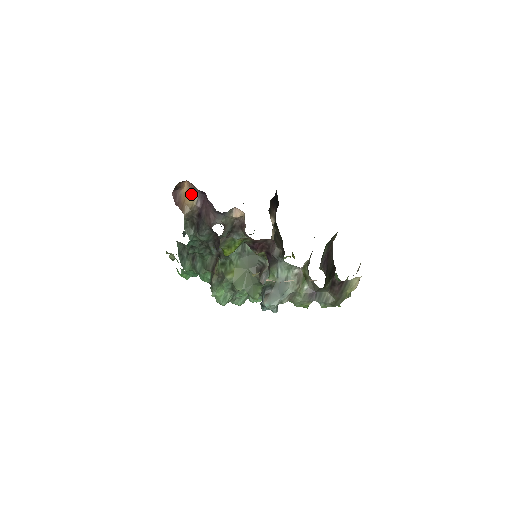
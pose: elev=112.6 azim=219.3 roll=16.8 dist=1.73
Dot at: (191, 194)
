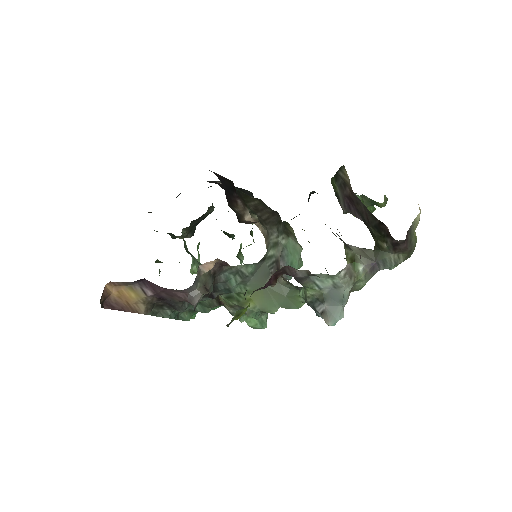
Dot at: (127, 291)
